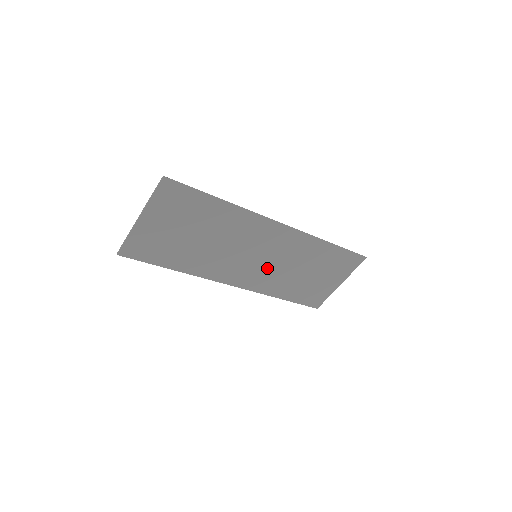
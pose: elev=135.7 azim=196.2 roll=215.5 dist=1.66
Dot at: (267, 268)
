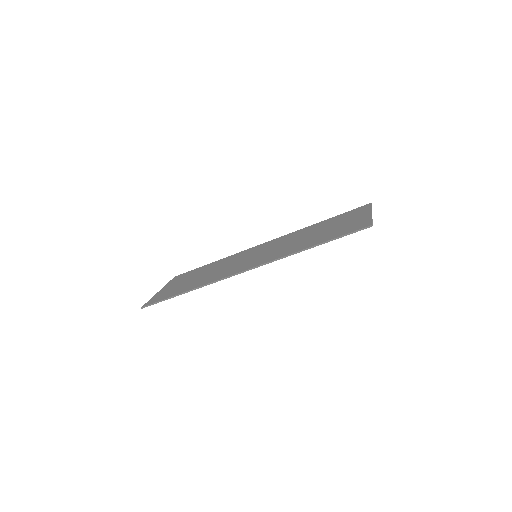
Dot at: occluded
